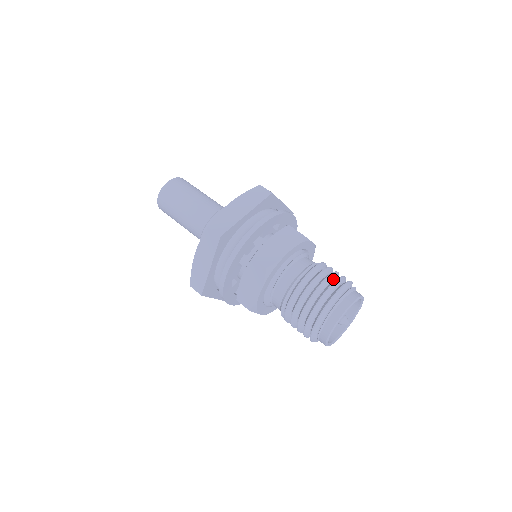
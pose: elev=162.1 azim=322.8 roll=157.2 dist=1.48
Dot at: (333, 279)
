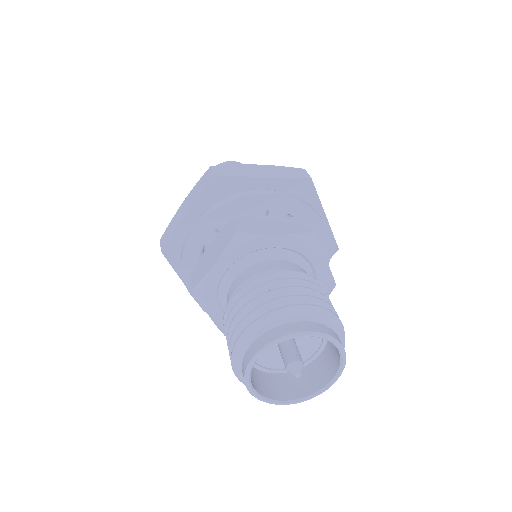
Dot at: occluded
